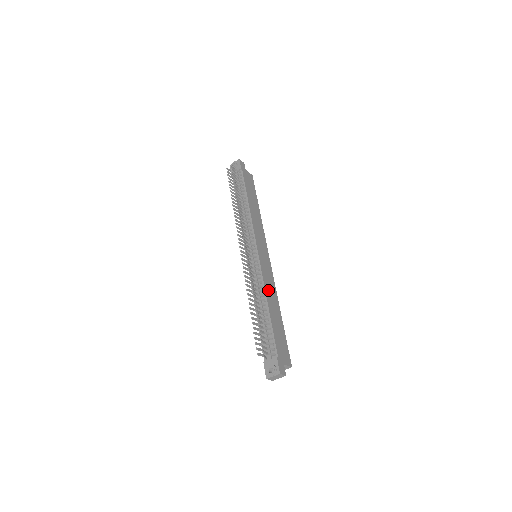
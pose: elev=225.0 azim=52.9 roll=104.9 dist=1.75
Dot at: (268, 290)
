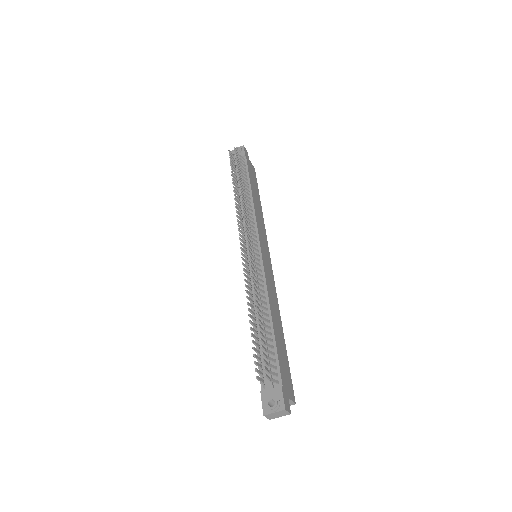
Dot at: (271, 298)
